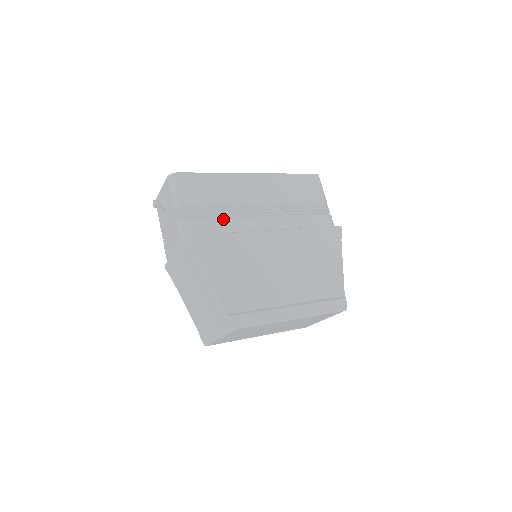
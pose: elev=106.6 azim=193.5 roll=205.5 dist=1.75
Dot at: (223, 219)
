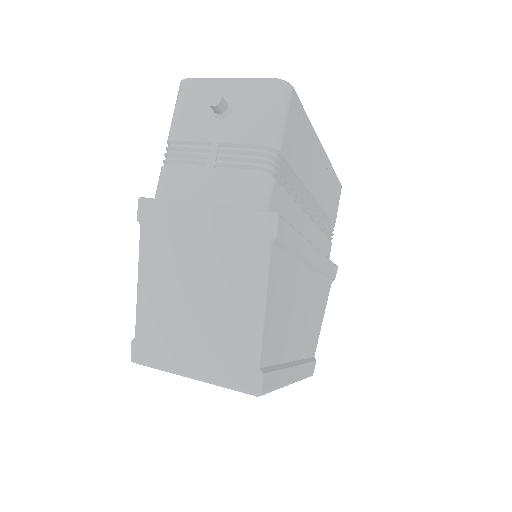
Dot at: (293, 201)
